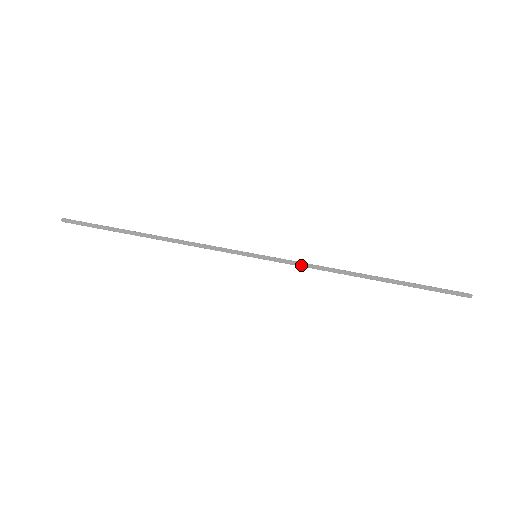
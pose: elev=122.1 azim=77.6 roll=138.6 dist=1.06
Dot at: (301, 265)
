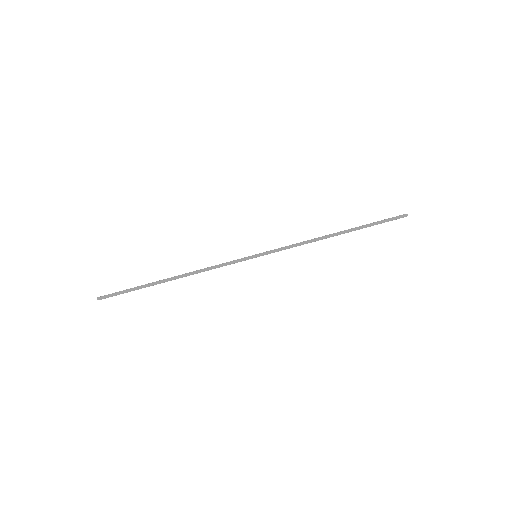
Dot at: occluded
